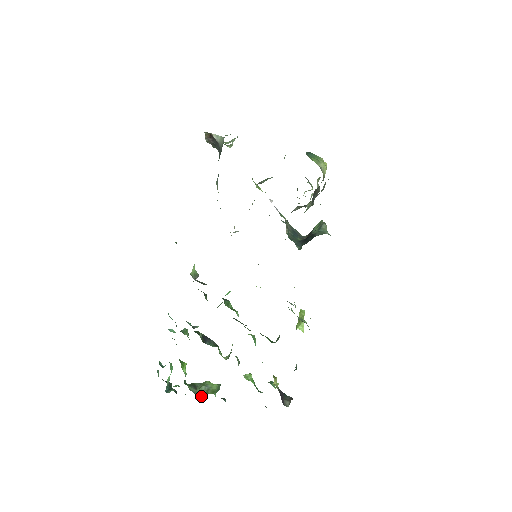
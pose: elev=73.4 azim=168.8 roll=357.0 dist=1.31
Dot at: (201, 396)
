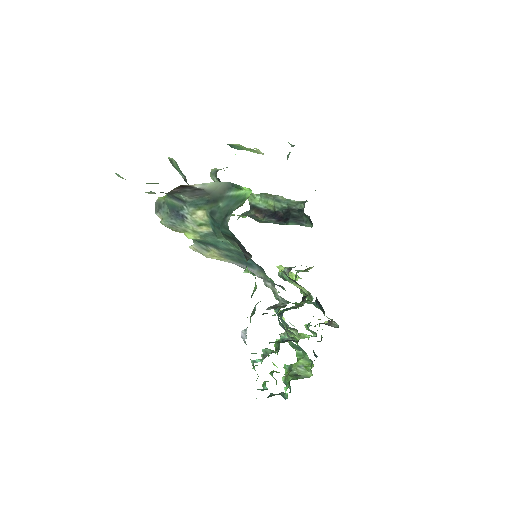
Dot at: (311, 374)
